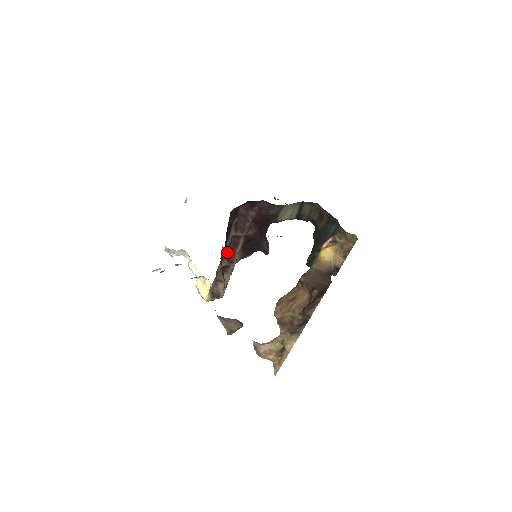
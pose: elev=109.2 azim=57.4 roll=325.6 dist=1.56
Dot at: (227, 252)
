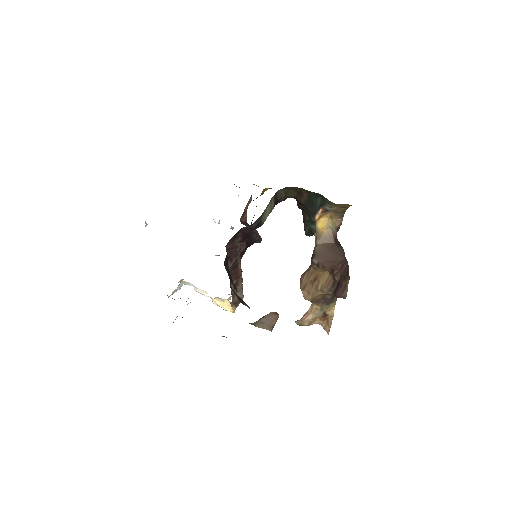
Dot at: (231, 276)
